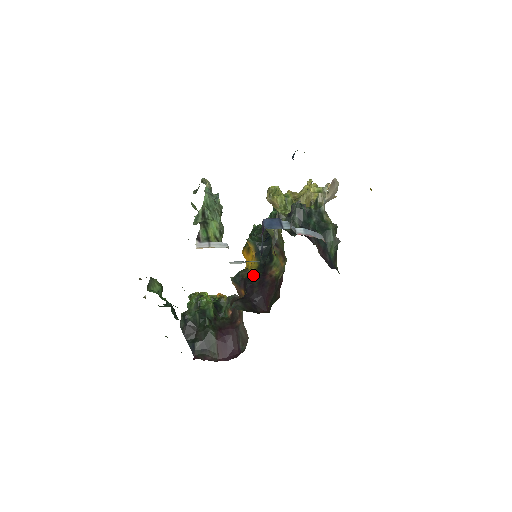
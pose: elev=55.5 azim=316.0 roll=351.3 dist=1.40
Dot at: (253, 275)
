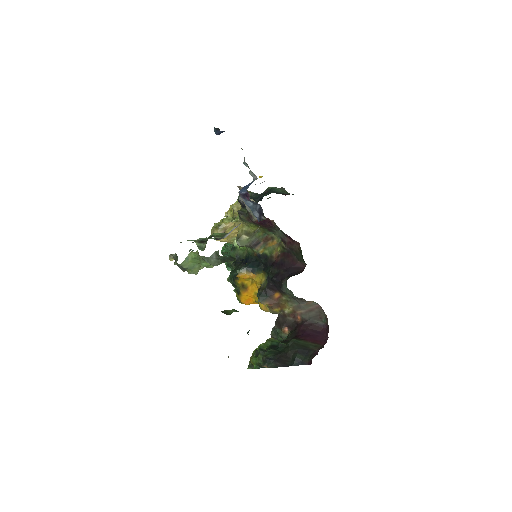
Dot at: (268, 275)
